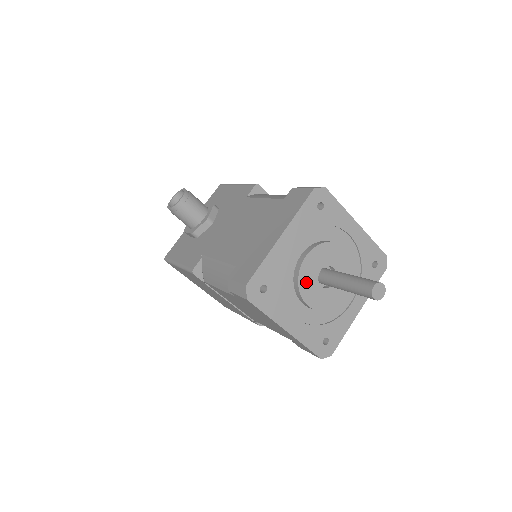
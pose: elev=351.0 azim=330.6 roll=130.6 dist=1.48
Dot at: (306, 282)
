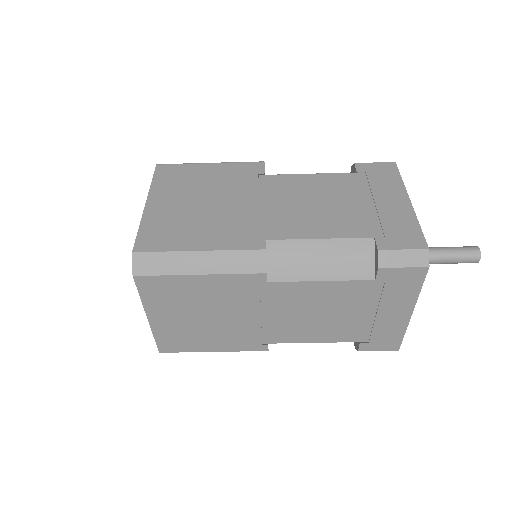
Dot at: occluded
